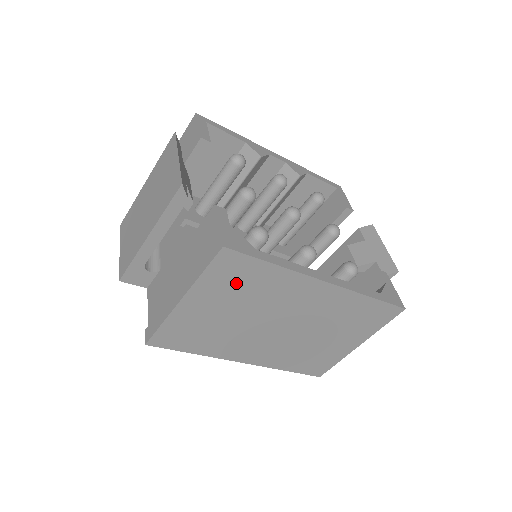
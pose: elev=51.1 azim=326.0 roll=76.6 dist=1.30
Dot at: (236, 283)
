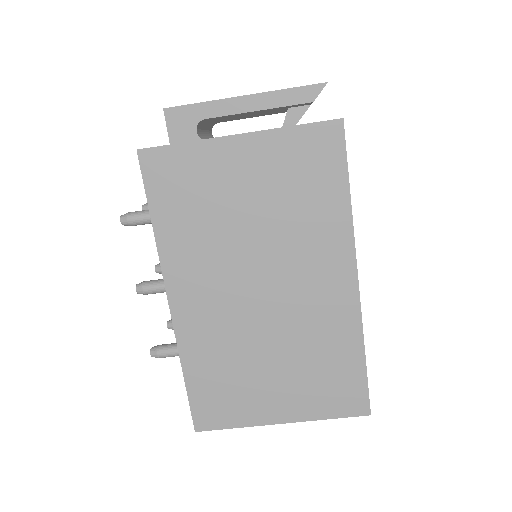
Dot at: (299, 176)
